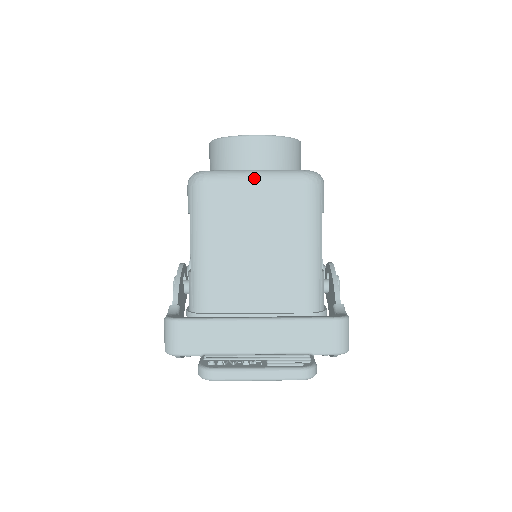
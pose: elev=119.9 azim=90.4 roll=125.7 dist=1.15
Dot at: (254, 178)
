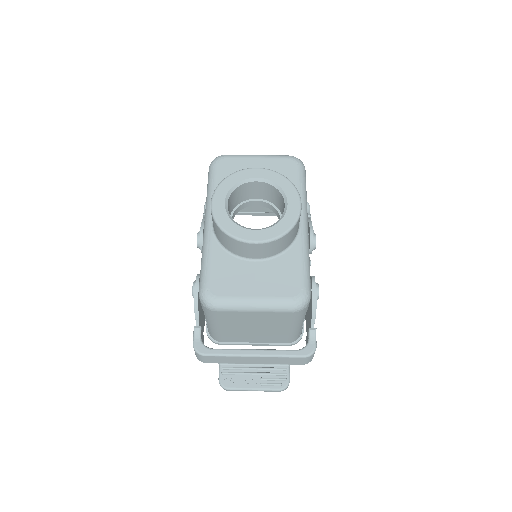
Dot at: (253, 310)
